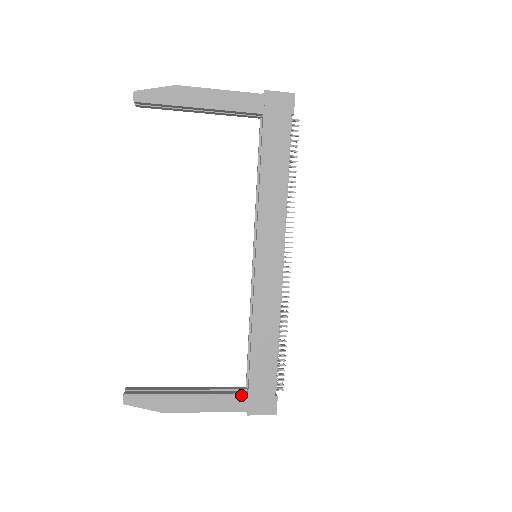
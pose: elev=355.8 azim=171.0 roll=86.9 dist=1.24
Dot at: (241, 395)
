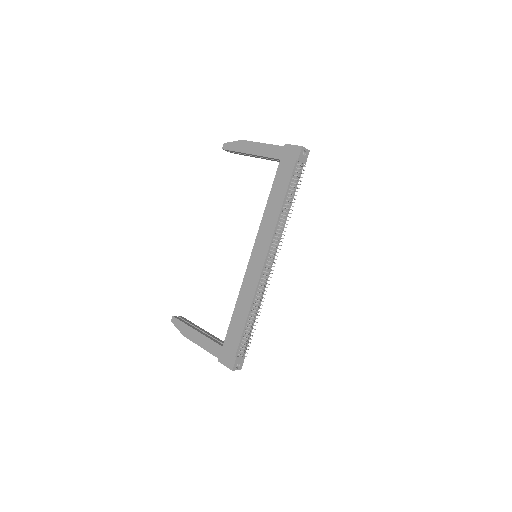
Dot at: (219, 345)
